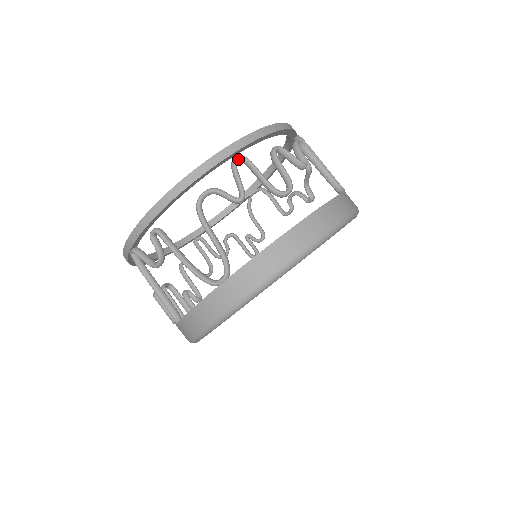
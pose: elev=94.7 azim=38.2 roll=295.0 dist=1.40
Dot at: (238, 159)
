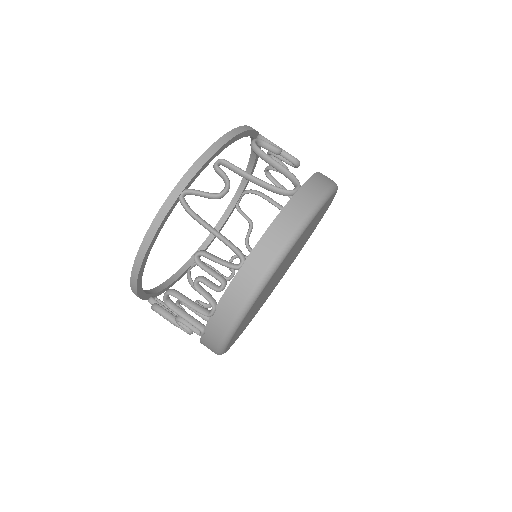
Dot at: occluded
